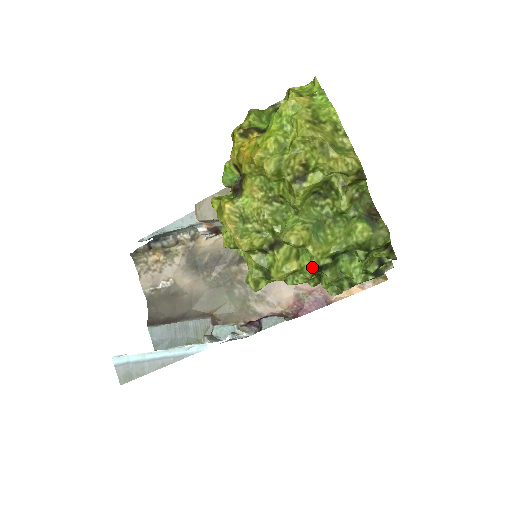
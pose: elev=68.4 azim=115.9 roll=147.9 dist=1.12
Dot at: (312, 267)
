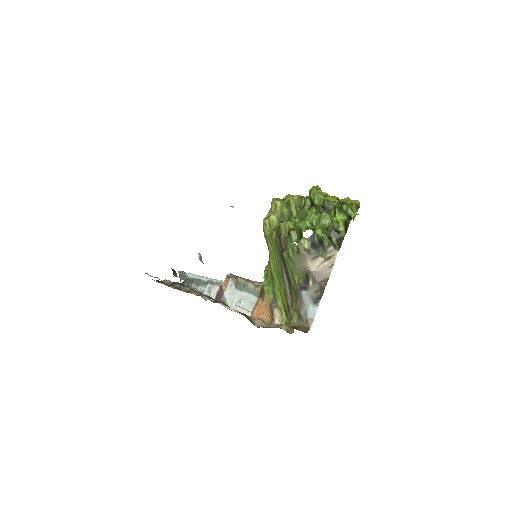
Dot at: (312, 199)
